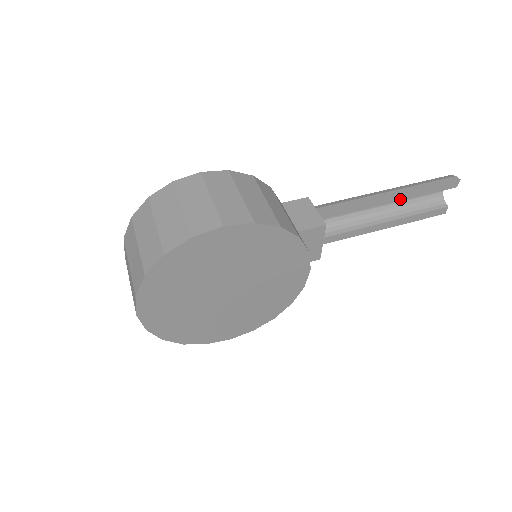
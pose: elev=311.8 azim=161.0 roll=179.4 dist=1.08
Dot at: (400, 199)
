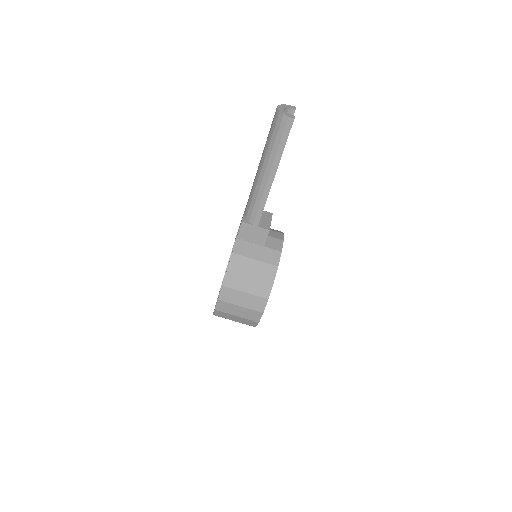
Dot at: occluded
